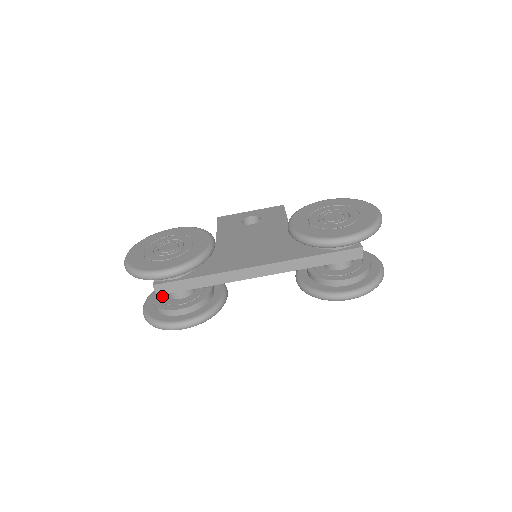
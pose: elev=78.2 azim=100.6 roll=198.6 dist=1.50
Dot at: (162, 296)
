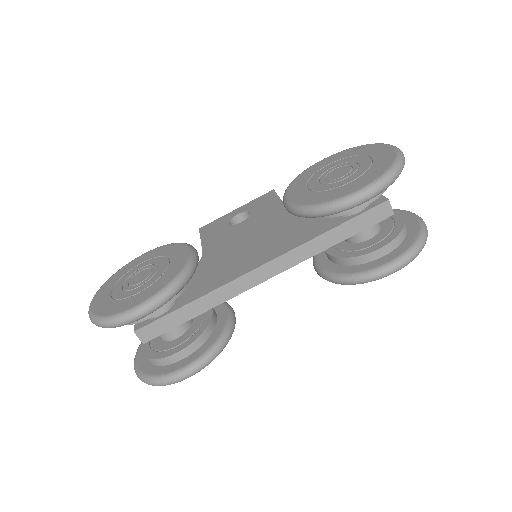
Dot at: (153, 343)
